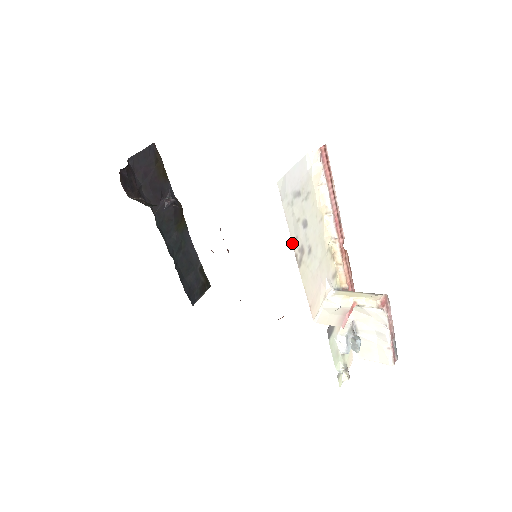
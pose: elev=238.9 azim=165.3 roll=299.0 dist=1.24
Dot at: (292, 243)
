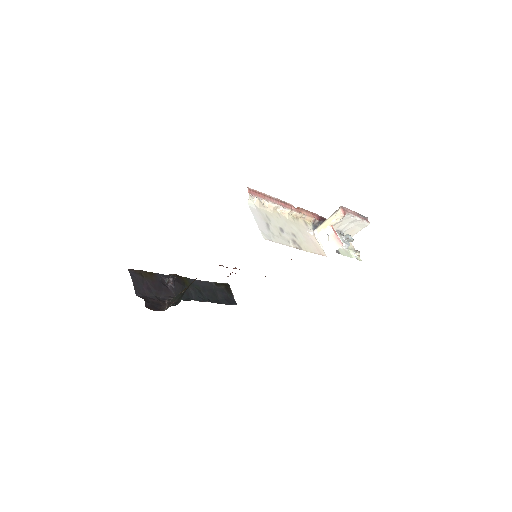
Dot at: occluded
